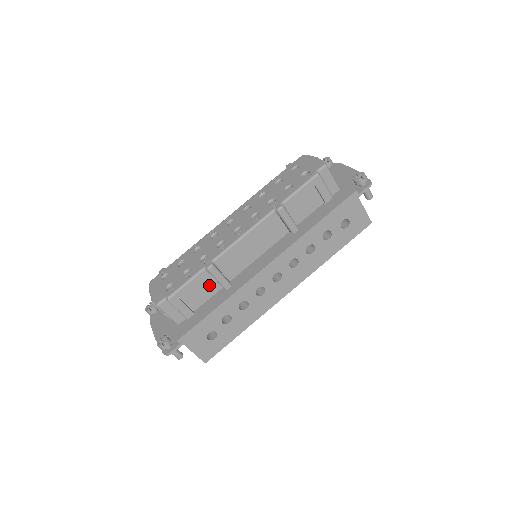
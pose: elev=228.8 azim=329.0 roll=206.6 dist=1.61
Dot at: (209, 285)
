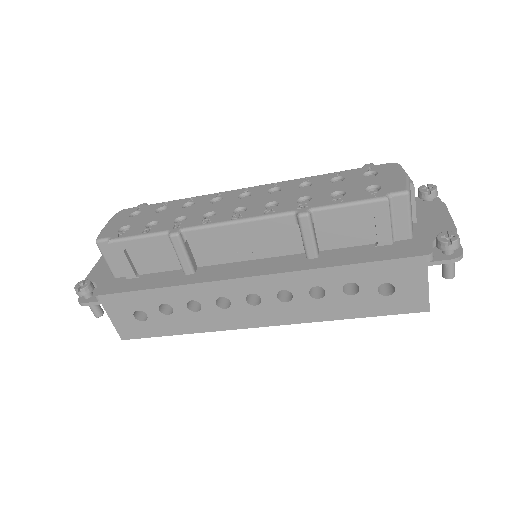
Dot at: (169, 256)
